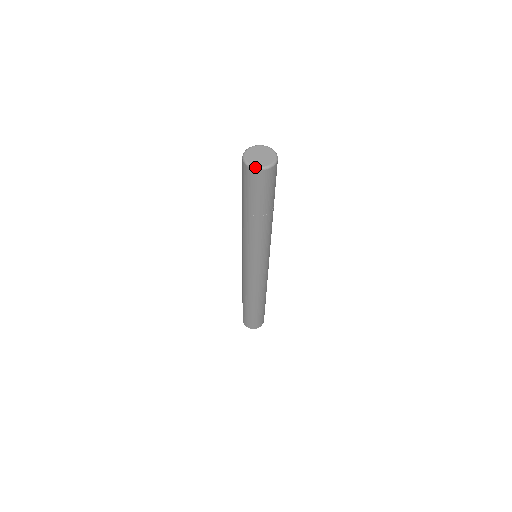
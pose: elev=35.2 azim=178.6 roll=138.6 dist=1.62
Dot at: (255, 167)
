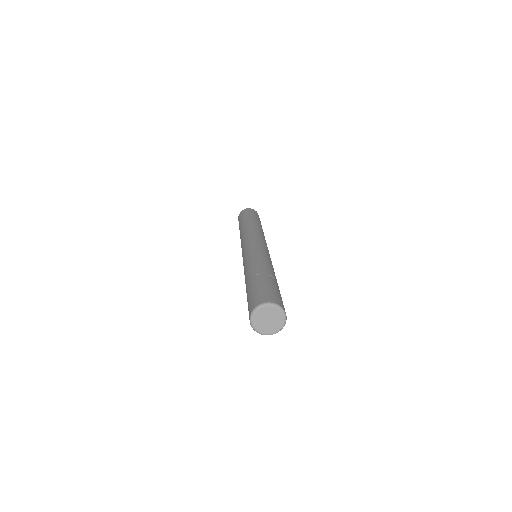
Dot at: occluded
